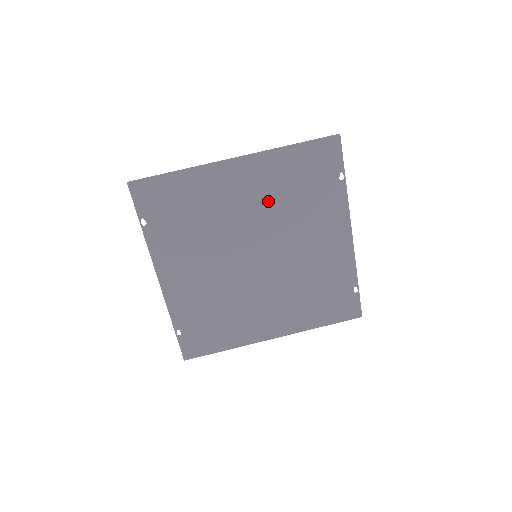
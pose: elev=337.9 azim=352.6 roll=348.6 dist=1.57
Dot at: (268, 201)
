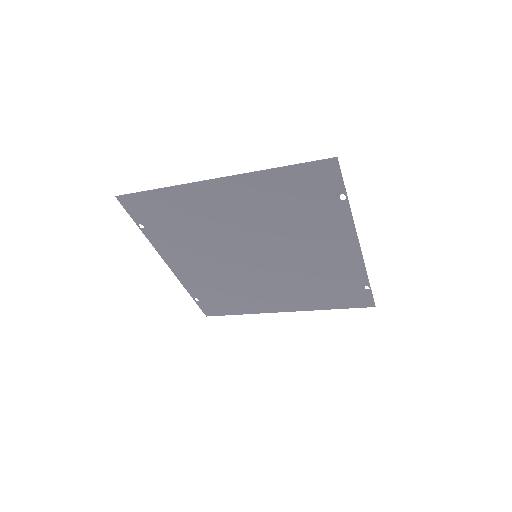
Dot at: (260, 215)
